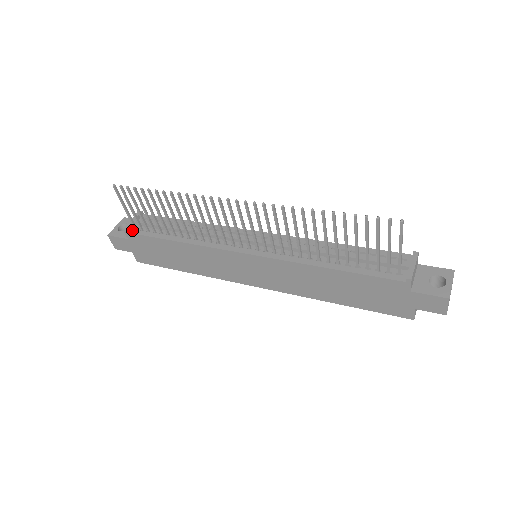
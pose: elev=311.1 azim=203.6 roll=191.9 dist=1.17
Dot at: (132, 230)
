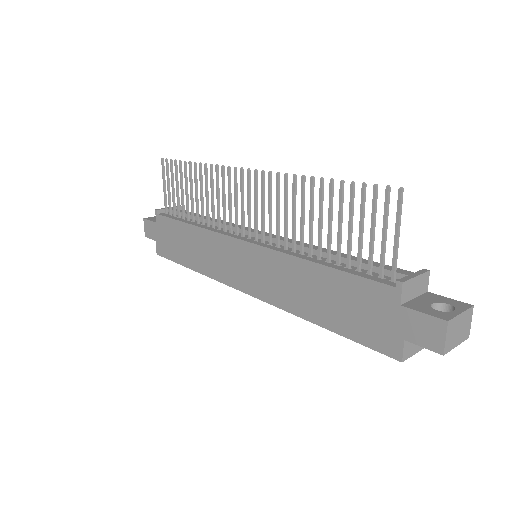
Dot at: (163, 213)
